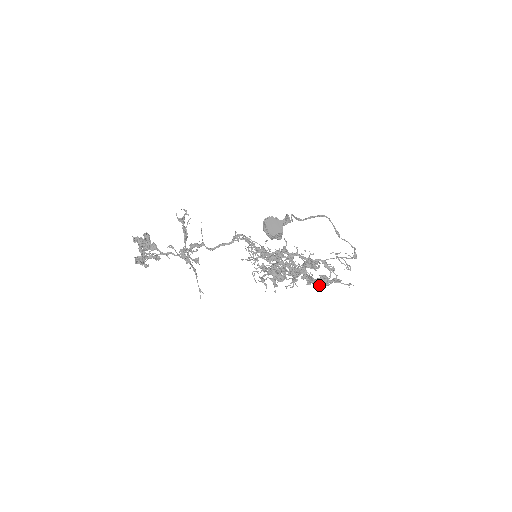
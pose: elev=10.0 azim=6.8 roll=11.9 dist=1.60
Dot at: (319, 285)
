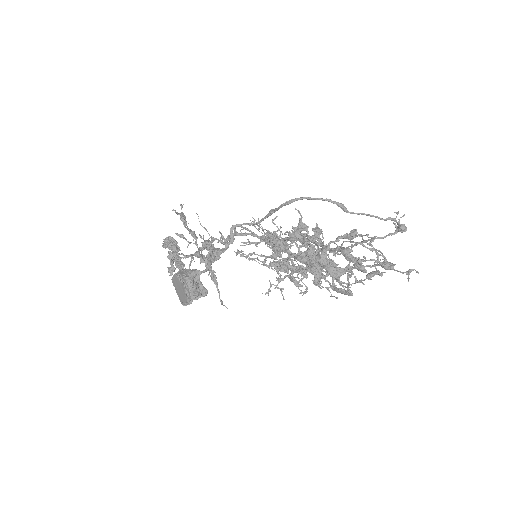
Dot at: (351, 284)
